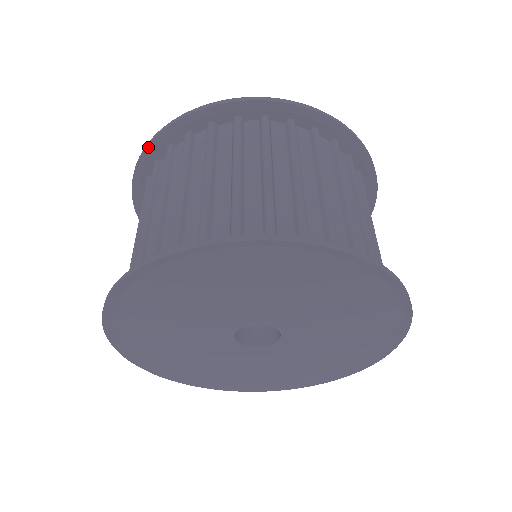
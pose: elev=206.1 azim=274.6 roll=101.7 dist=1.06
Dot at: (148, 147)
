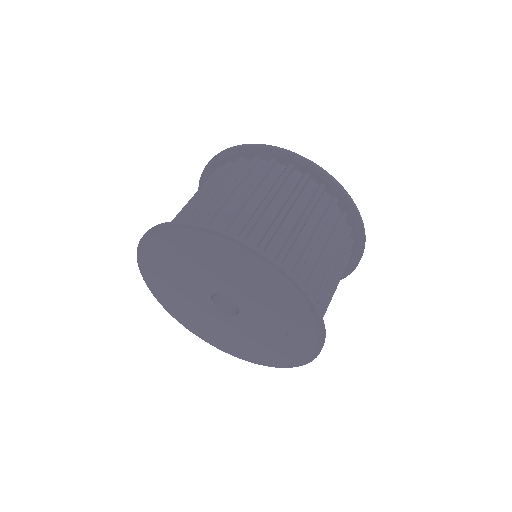
Dot at: (262, 147)
